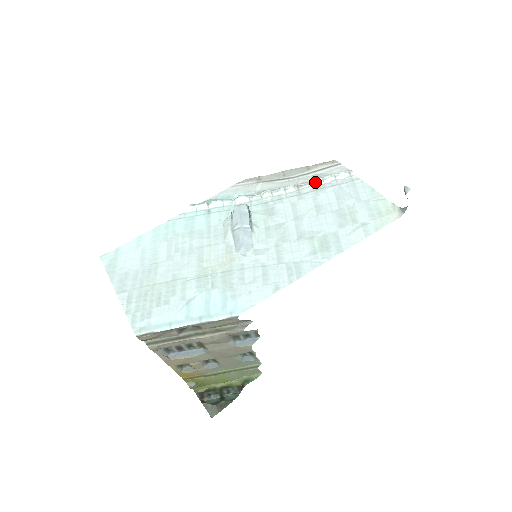
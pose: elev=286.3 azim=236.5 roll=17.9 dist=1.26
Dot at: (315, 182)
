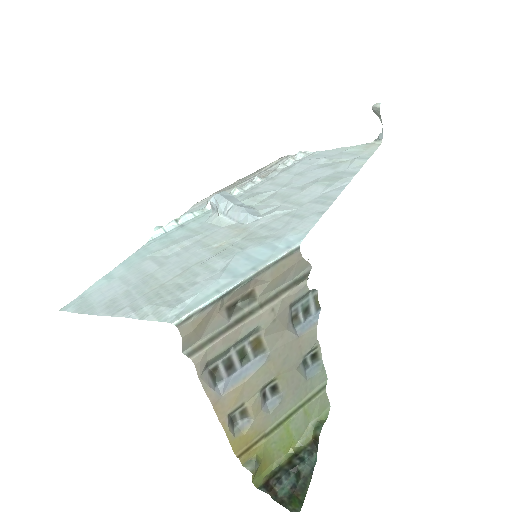
Dot at: (278, 168)
